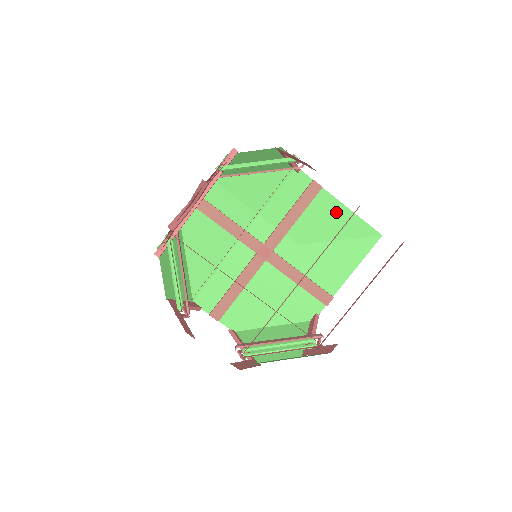
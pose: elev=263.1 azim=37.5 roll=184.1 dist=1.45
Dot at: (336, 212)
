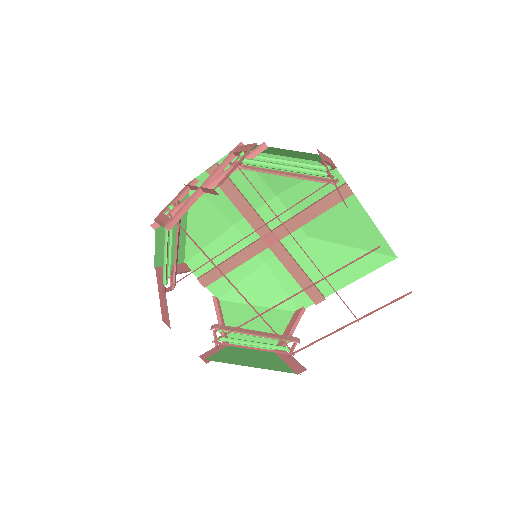
Dot at: (359, 221)
